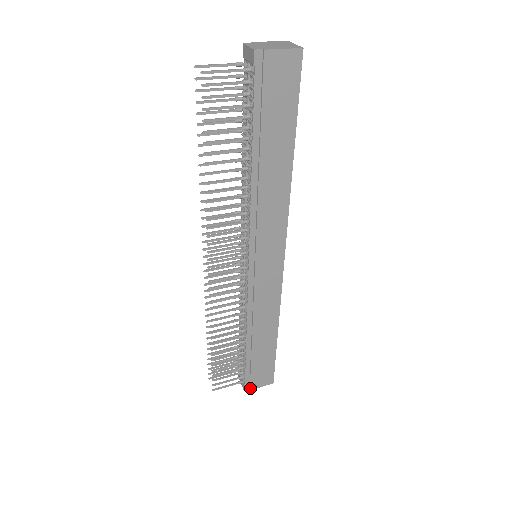
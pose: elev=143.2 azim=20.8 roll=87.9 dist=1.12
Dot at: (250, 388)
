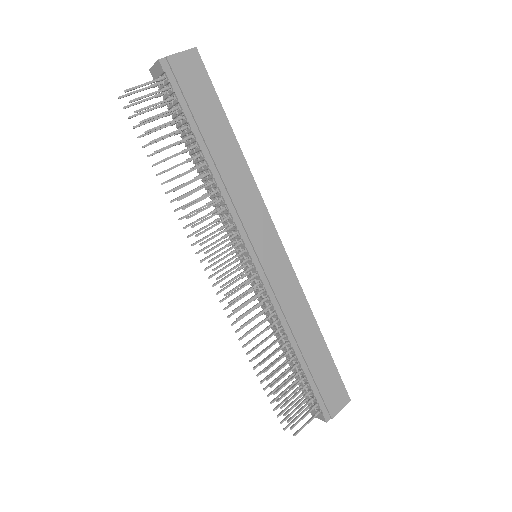
Dot at: (331, 416)
